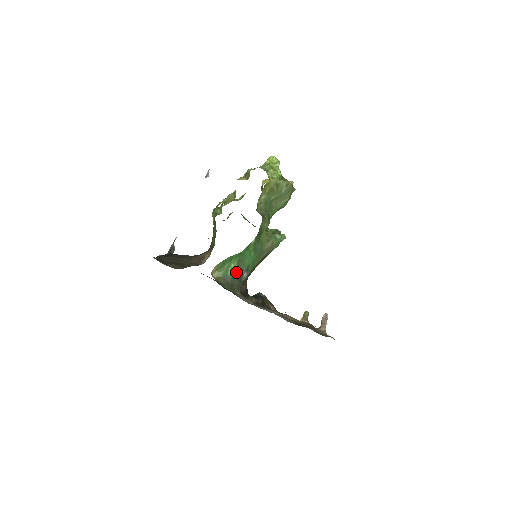
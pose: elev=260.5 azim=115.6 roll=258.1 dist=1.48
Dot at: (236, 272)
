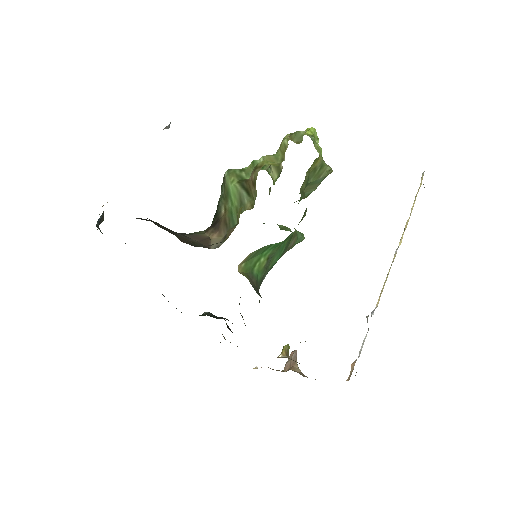
Dot at: (262, 271)
